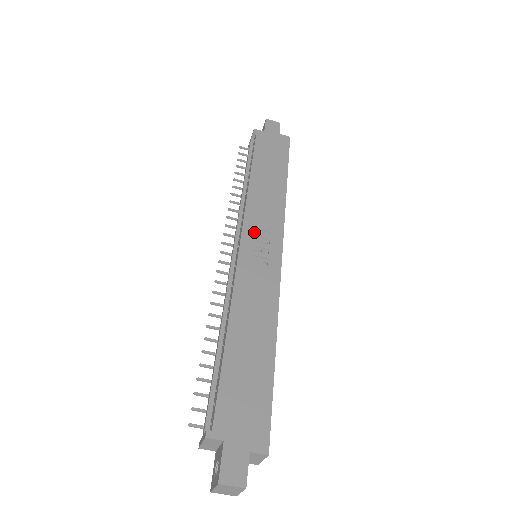
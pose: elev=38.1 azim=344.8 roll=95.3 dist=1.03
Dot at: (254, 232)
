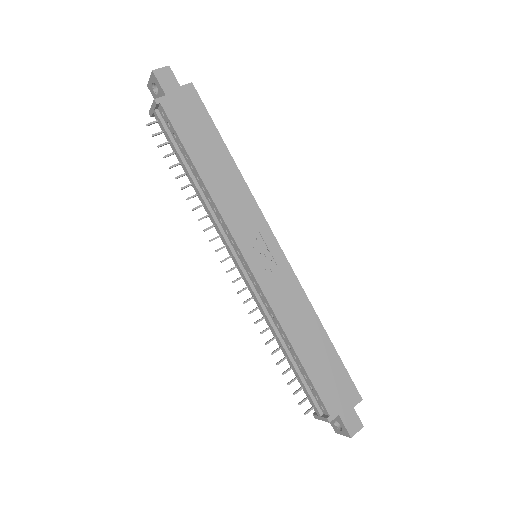
Dot at: (248, 242)
